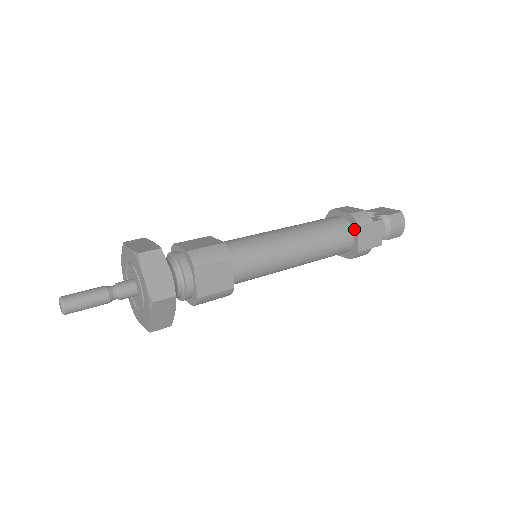
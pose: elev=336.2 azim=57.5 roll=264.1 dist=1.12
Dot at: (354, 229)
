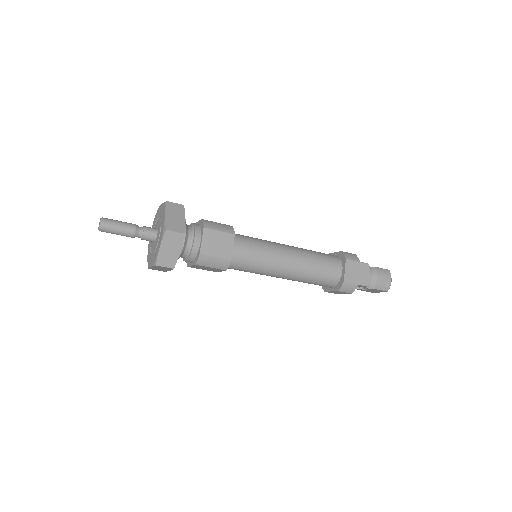
Dot at: (343, 263)
